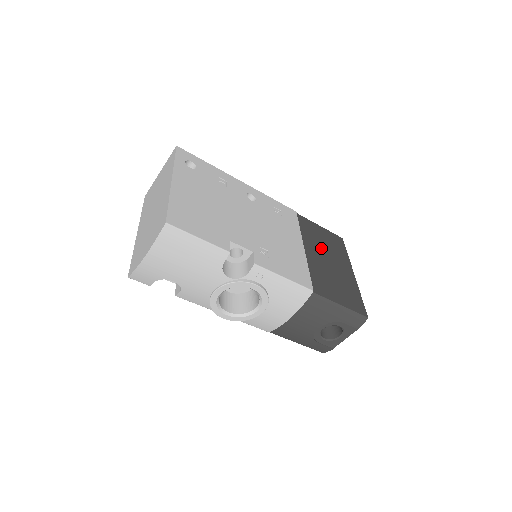
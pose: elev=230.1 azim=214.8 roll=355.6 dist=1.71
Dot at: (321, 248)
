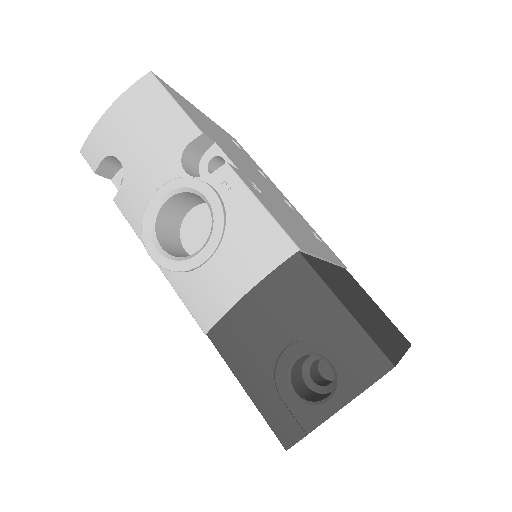
Dot at: (360, 295)
